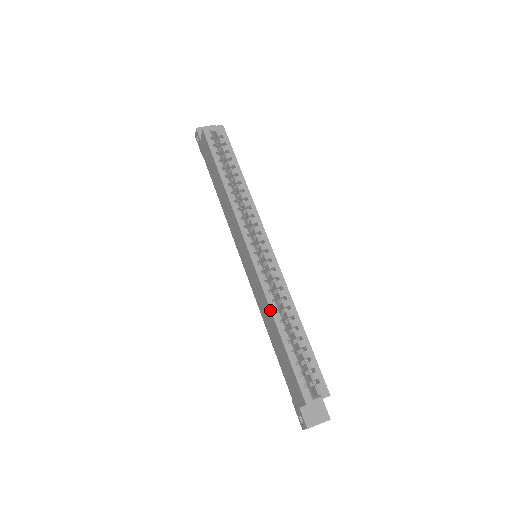
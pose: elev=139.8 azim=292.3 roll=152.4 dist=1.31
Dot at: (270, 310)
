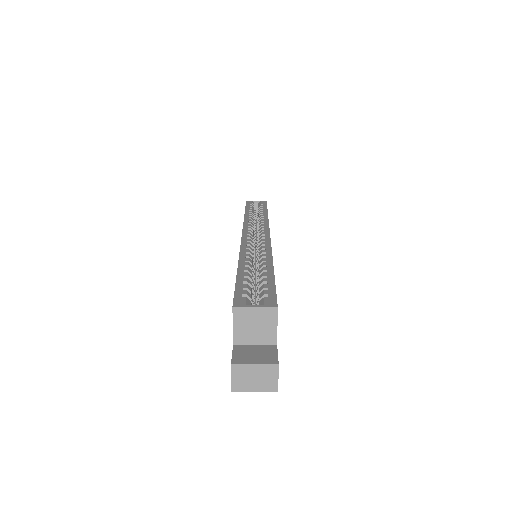
Dot at: (239, 256)
